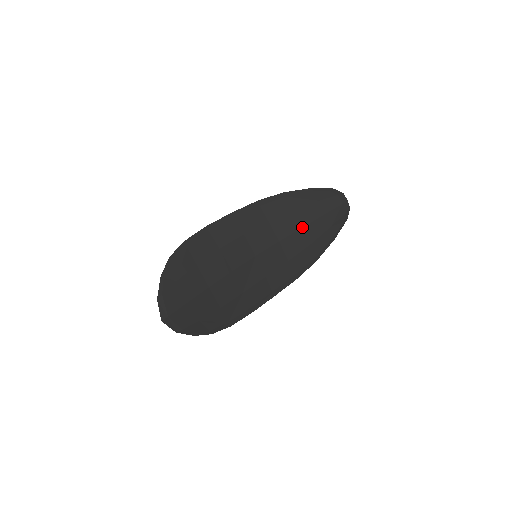
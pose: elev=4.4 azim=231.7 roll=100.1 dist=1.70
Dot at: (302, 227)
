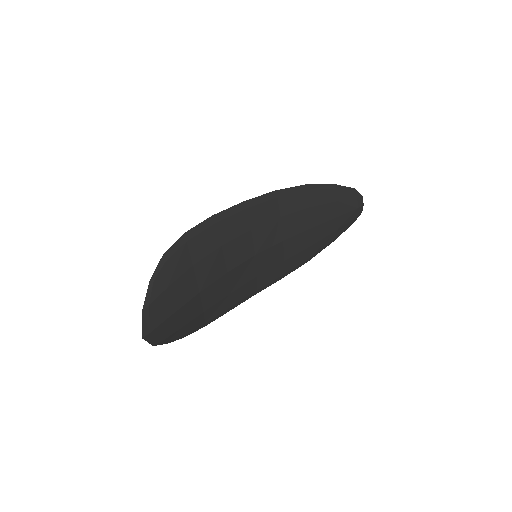
Dot at: (311, 228)
